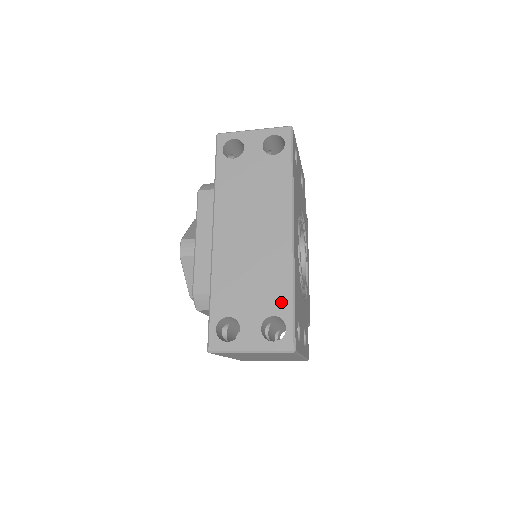
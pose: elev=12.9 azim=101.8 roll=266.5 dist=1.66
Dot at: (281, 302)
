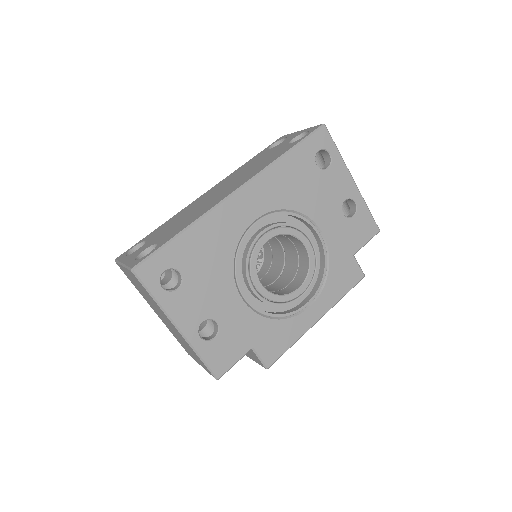
Dot at: (171, 235)
